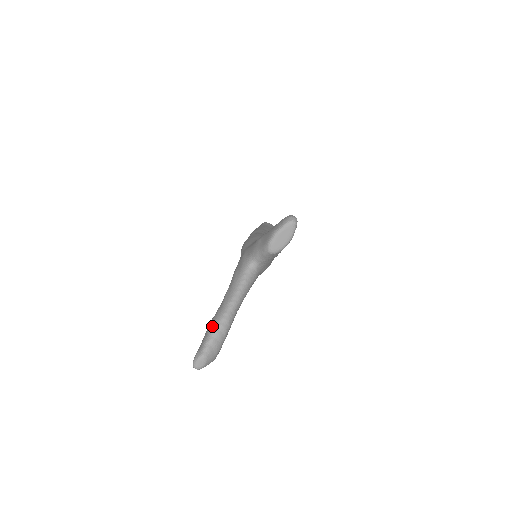
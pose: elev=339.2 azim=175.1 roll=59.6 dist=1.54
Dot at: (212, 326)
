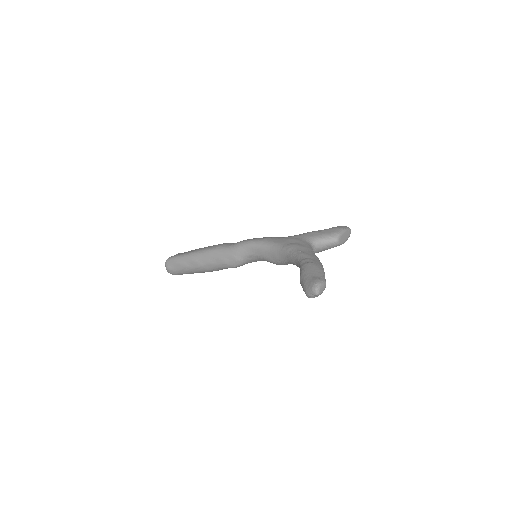
Dot at: (319, 265)
